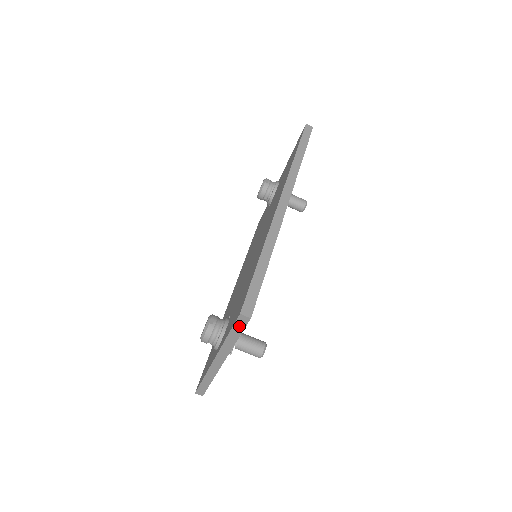
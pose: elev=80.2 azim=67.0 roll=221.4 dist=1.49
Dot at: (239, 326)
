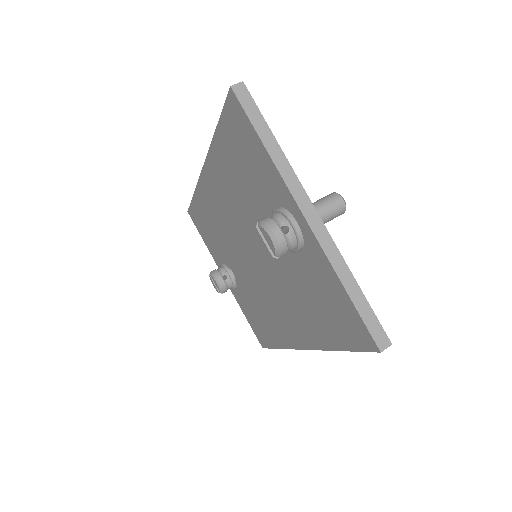
Dot at: (250, 109)
